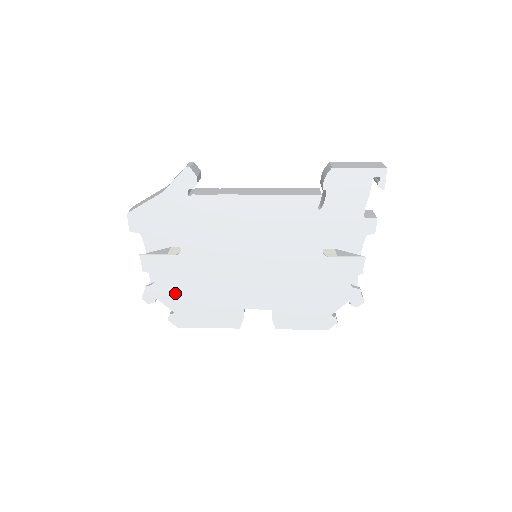
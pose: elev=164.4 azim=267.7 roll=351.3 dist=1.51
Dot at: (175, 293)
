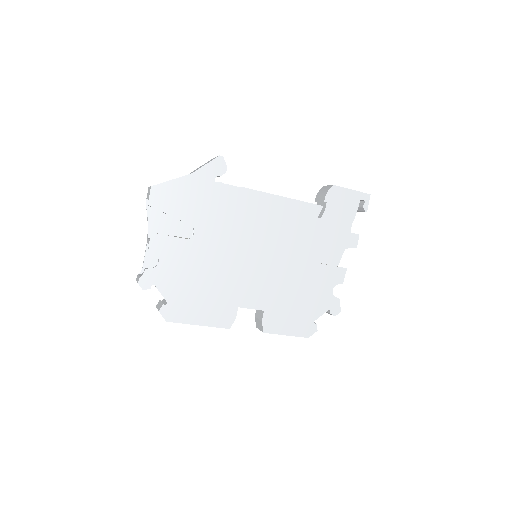
Dot at: (175, 281)
